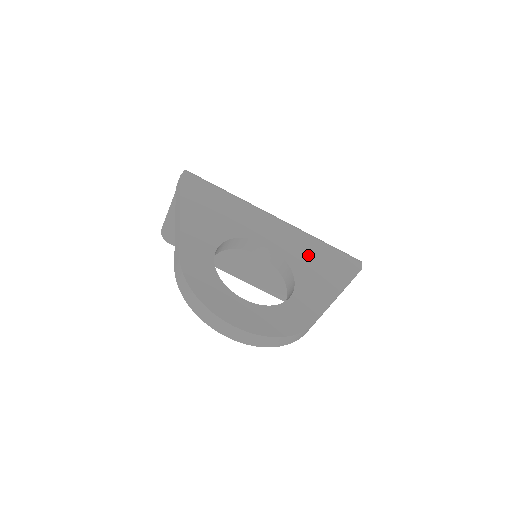
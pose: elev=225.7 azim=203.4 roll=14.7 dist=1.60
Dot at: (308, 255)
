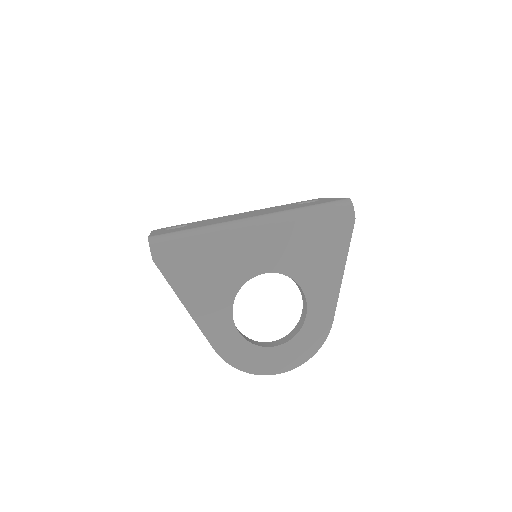
Dot at: (303, 250)
